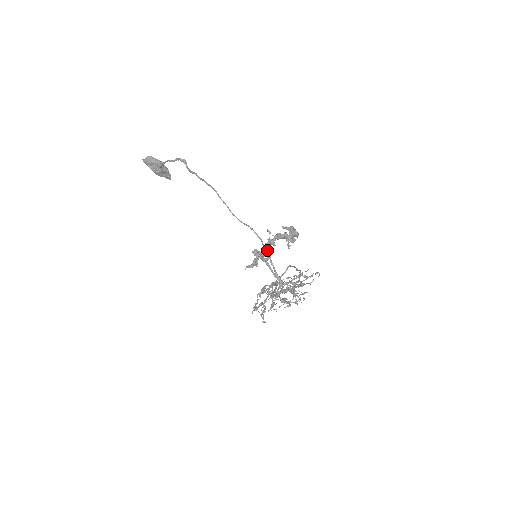
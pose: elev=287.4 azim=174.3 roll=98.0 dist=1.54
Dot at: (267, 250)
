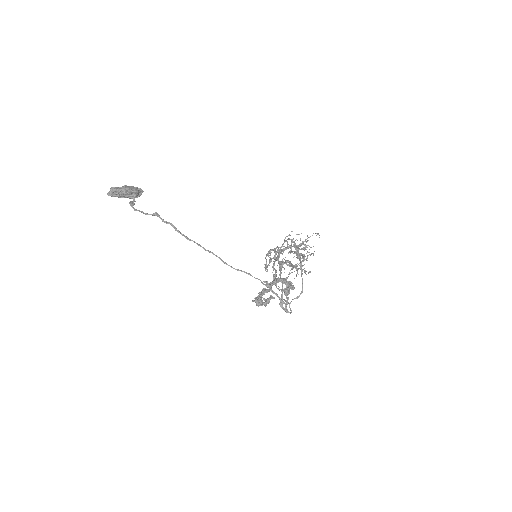
Dot at: (268, 303)
